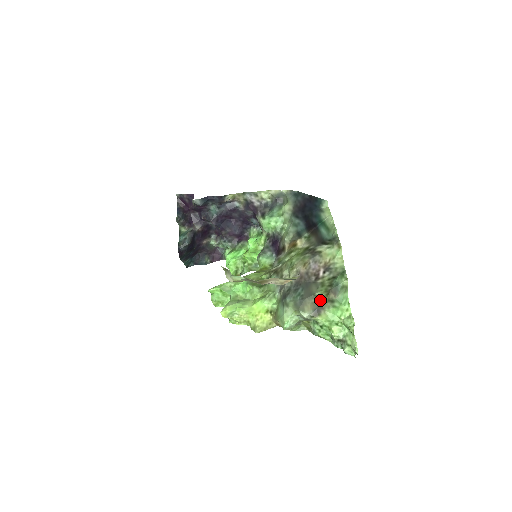
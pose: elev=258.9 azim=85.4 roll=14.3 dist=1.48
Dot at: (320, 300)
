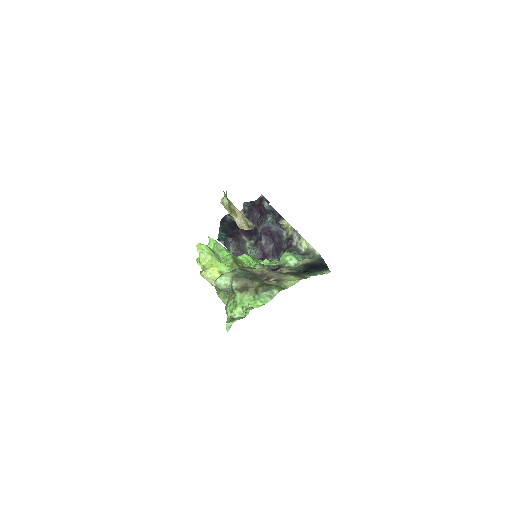
Dot at: (252, 285)
